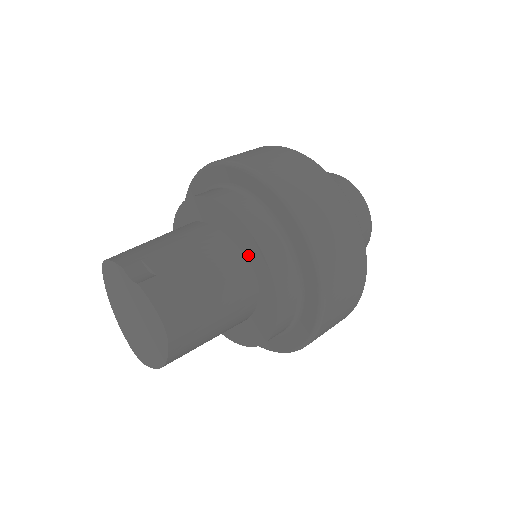
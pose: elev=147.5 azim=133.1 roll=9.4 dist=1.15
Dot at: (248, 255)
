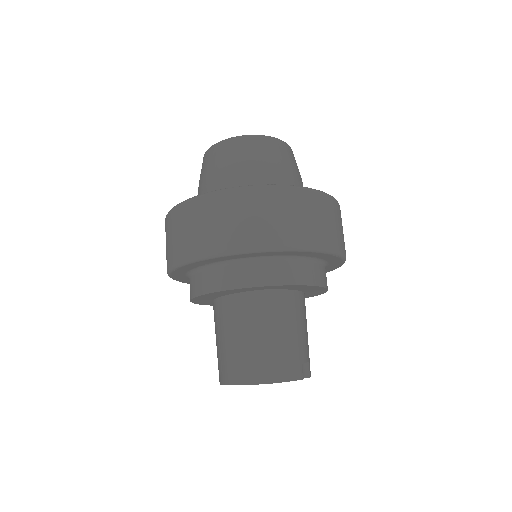
Dot at: (308, 294)
